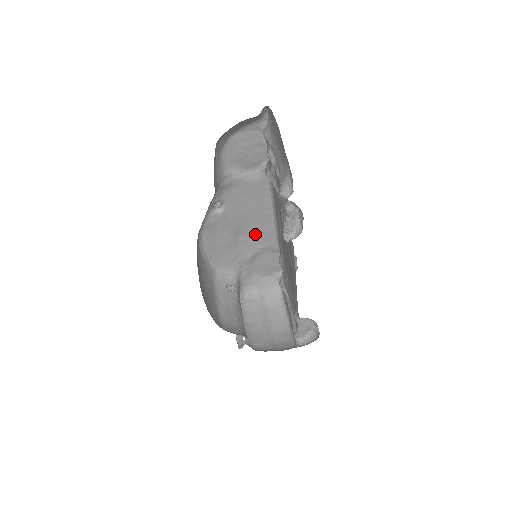
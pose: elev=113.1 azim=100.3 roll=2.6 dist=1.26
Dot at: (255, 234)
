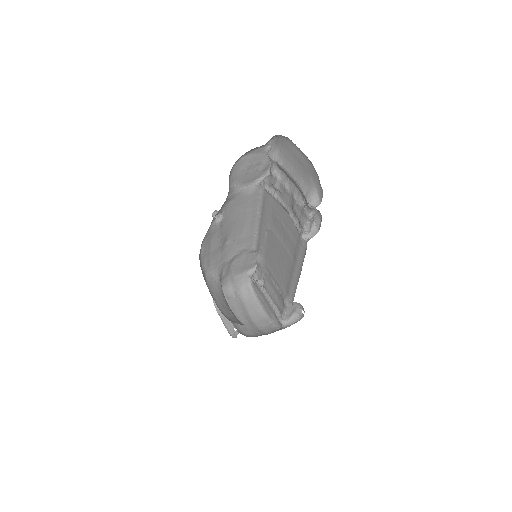
Dot at: (238, 238)
